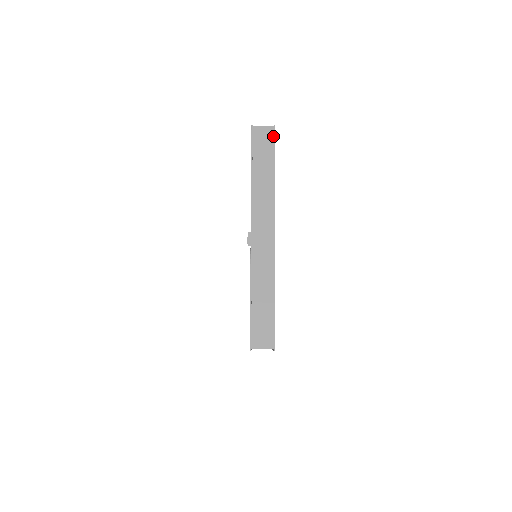
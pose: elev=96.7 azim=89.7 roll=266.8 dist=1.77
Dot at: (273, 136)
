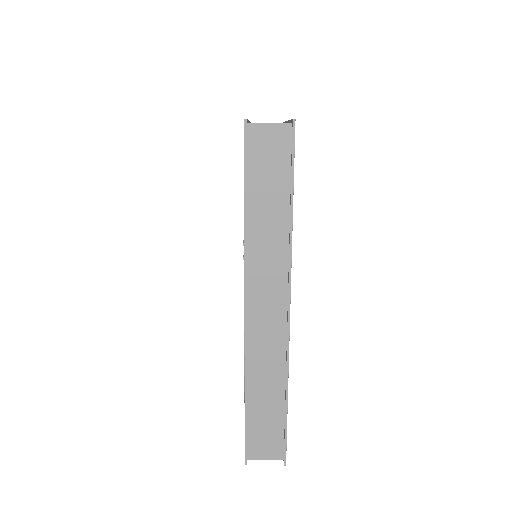
Dot at: occluded
